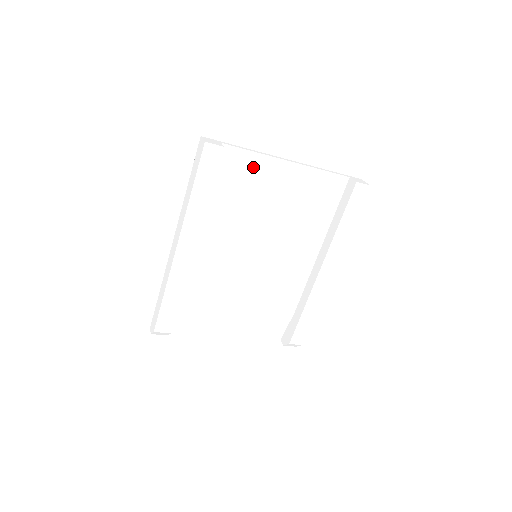
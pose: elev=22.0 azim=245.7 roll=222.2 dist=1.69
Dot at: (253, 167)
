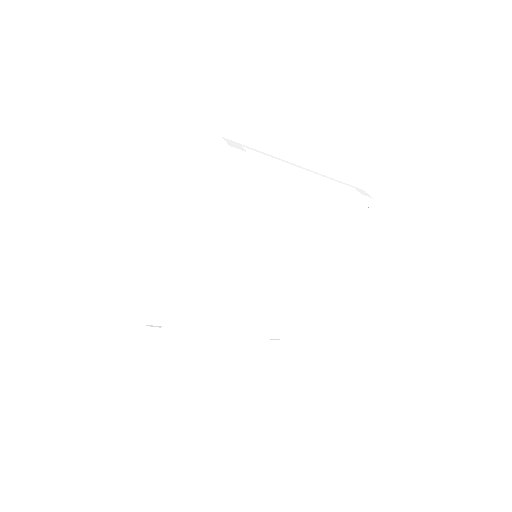
Dot at: (268, 172)
